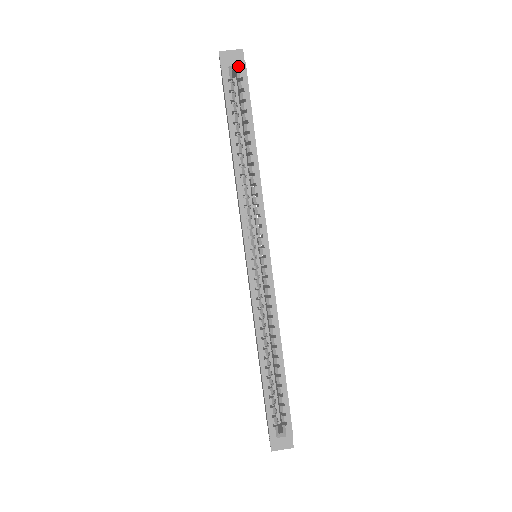
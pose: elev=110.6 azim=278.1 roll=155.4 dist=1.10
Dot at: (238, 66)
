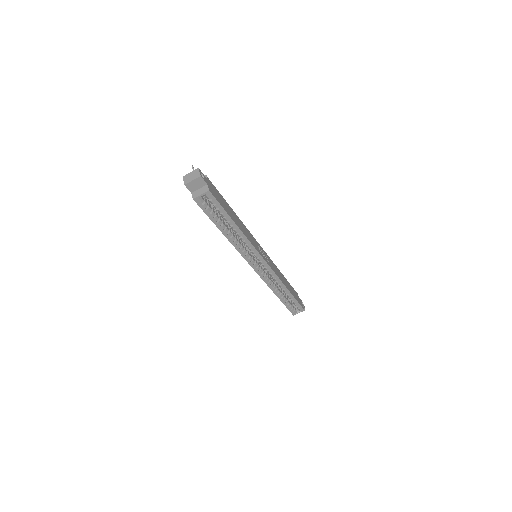
Dot at: (205, 194)
